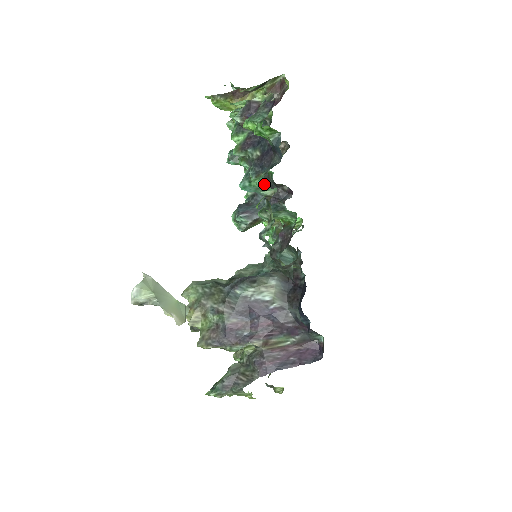
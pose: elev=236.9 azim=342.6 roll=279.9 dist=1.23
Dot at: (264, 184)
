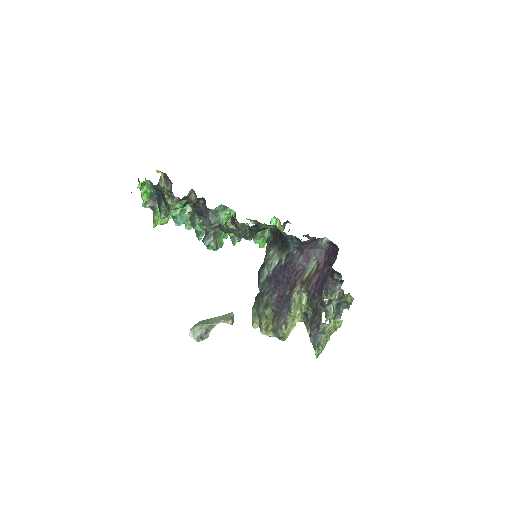
Dot at: (199, 216)
